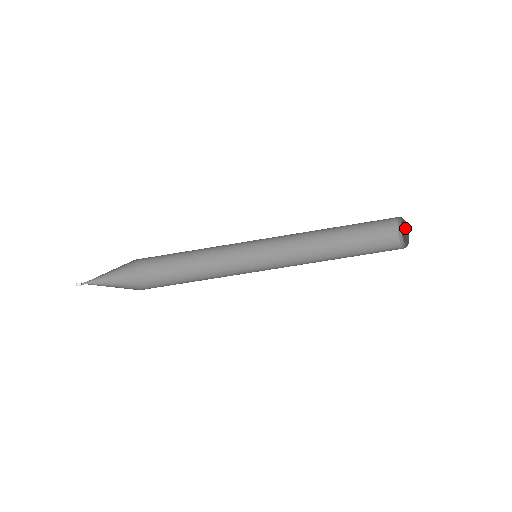
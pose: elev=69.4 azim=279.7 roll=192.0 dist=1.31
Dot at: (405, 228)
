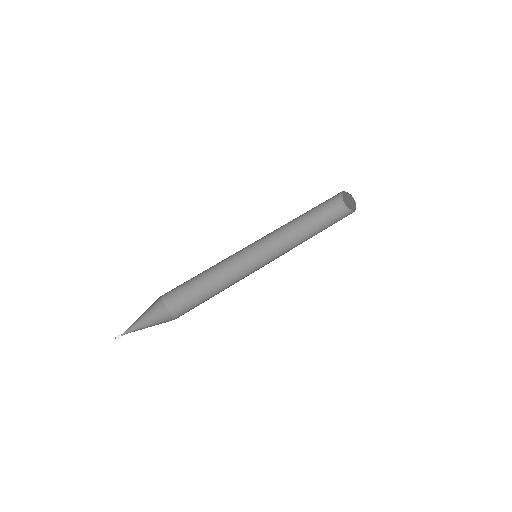
Dot at: (347, 201)
